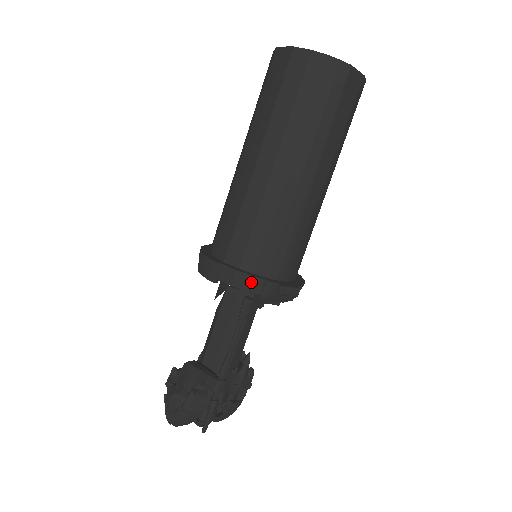
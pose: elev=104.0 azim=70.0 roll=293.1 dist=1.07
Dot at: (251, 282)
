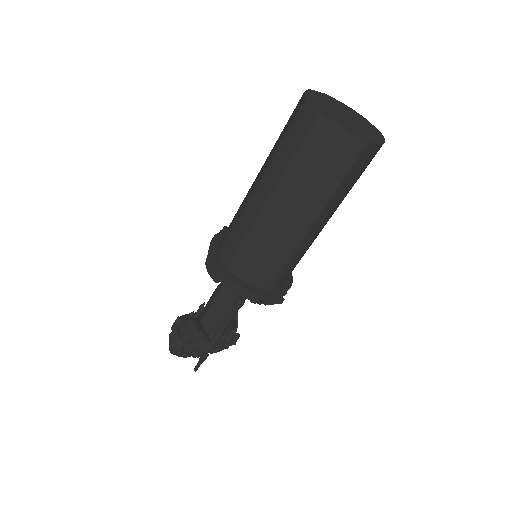
Dot at: (245, 292)
